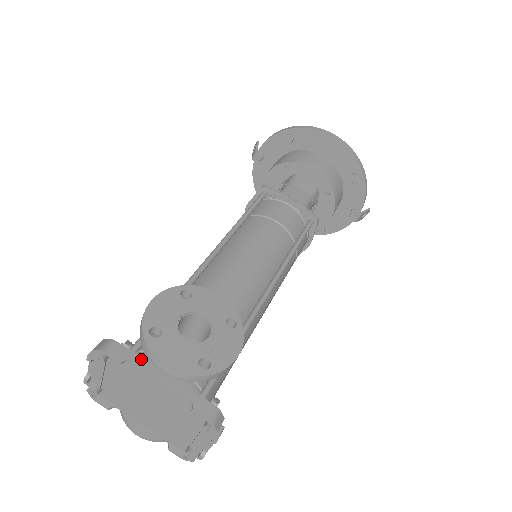
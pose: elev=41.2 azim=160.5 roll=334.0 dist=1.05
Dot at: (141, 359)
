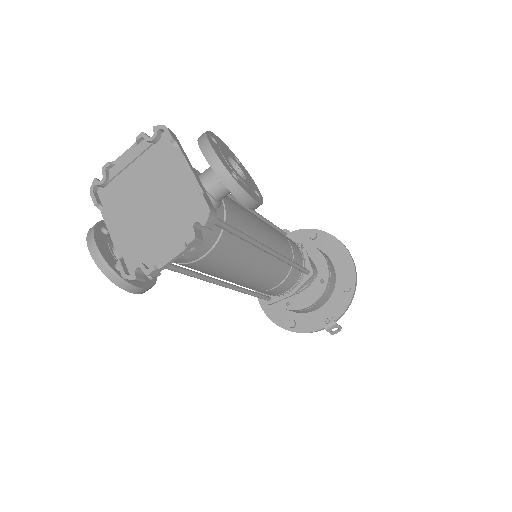
Dot at: (184, 152)
